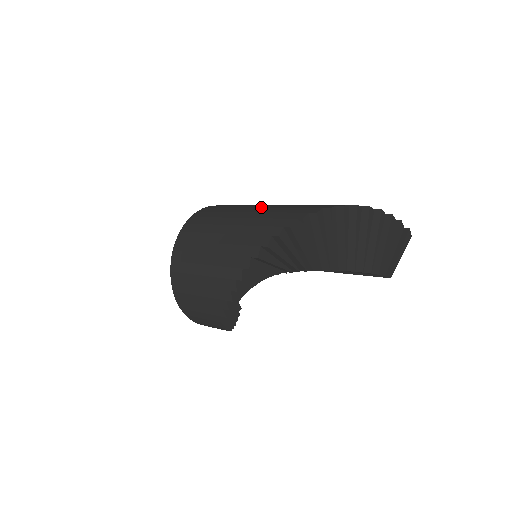
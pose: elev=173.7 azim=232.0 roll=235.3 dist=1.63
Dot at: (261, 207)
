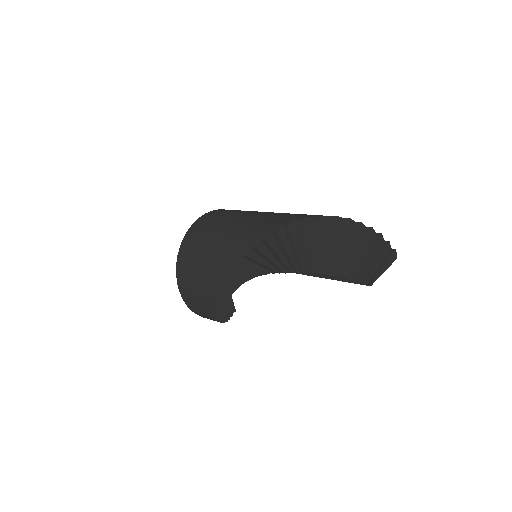
Dot at: (268, 212)
